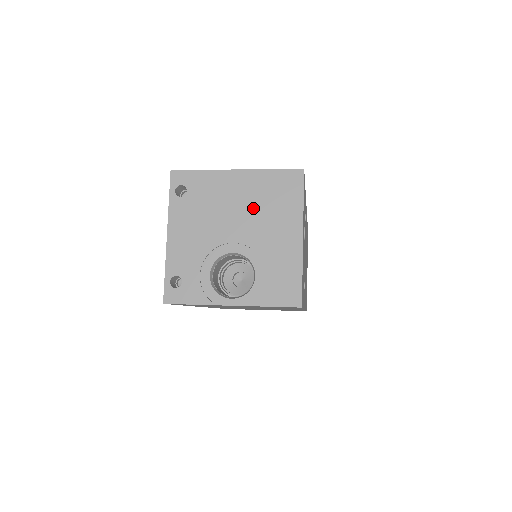
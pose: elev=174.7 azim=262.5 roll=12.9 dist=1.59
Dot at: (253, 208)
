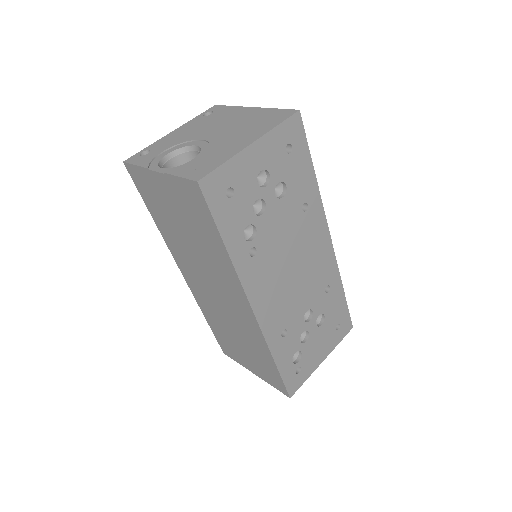
Dot at: (239, 125)
